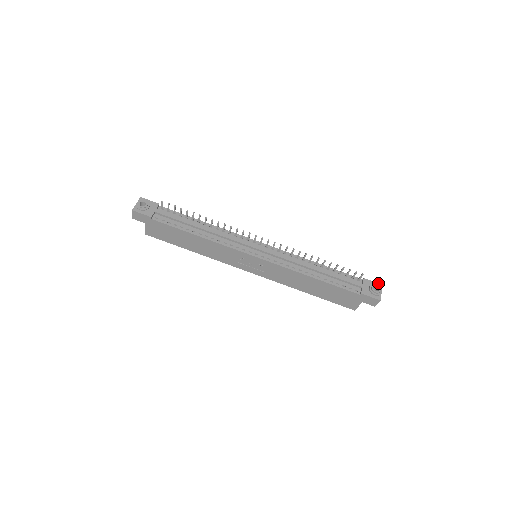
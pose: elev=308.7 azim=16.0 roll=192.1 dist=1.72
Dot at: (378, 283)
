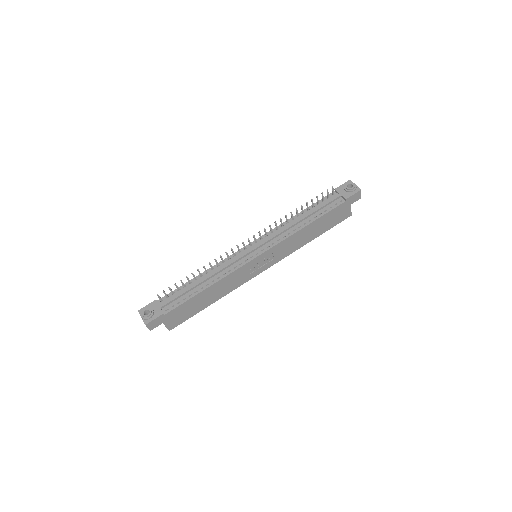
Dot at: (346, 182)
